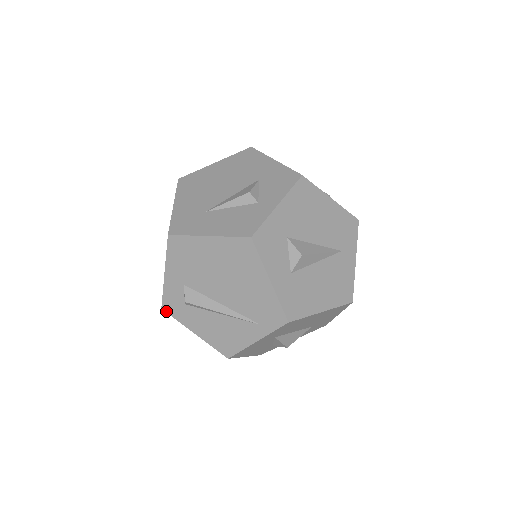
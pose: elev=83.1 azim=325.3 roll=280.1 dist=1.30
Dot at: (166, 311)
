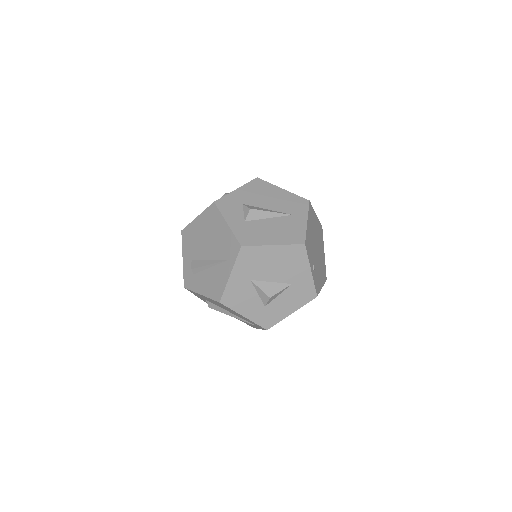
Dot at: (186, 288)
